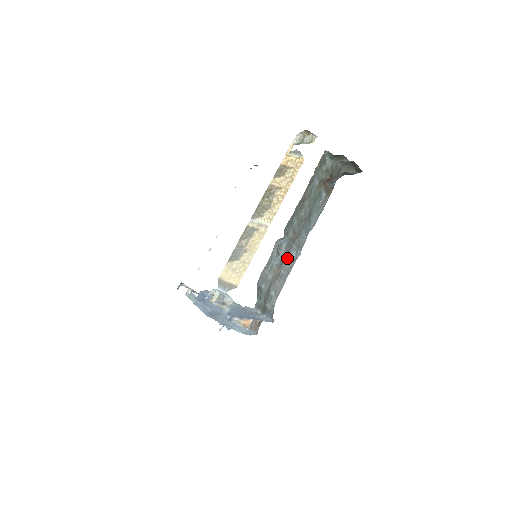
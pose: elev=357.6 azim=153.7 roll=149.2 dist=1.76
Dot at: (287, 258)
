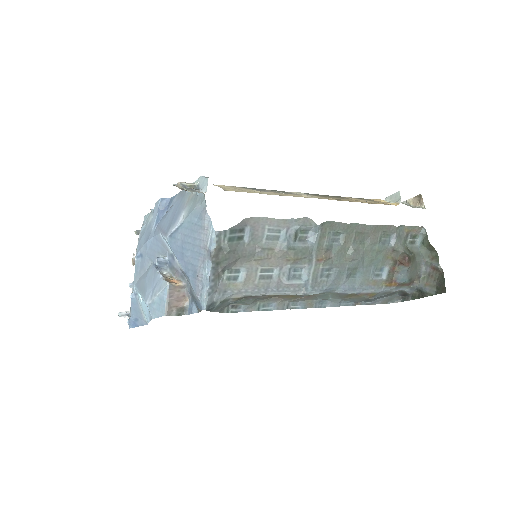
Dot at: (293, 270)
